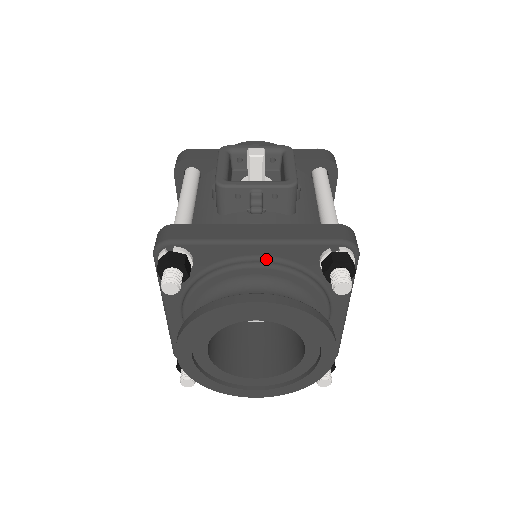
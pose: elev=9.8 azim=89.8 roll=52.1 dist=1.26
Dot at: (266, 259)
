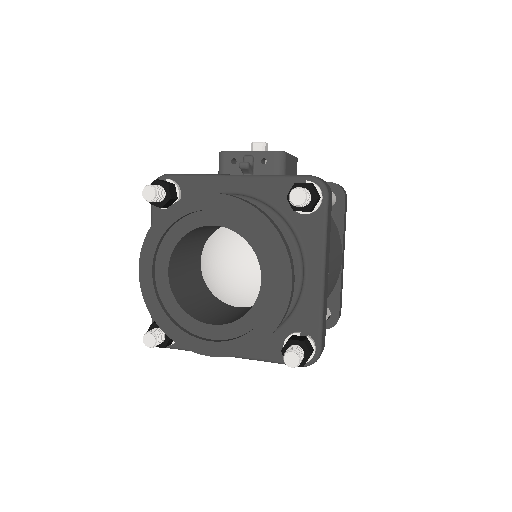
Dot at: (241, 194)
